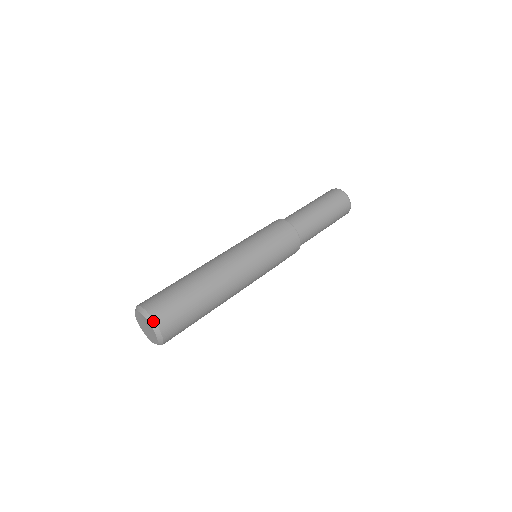
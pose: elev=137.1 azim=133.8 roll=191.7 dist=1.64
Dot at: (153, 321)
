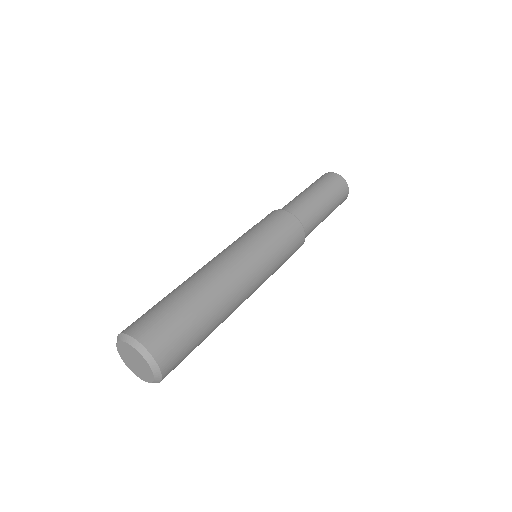
Dot at: (126, 336)
